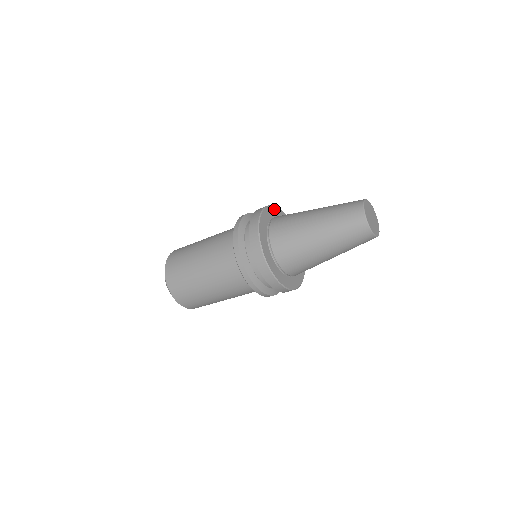
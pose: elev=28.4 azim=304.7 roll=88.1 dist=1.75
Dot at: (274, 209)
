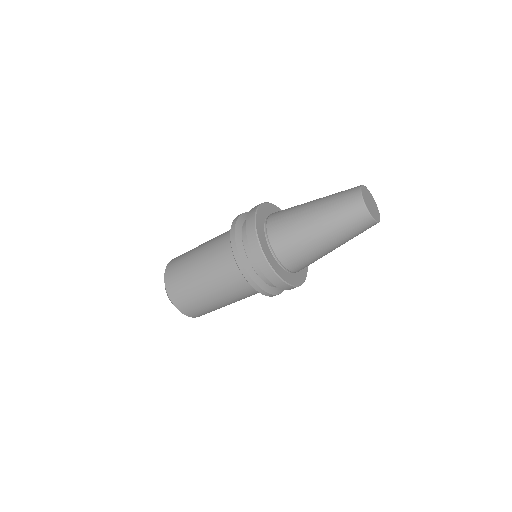
Dot at: occluded
